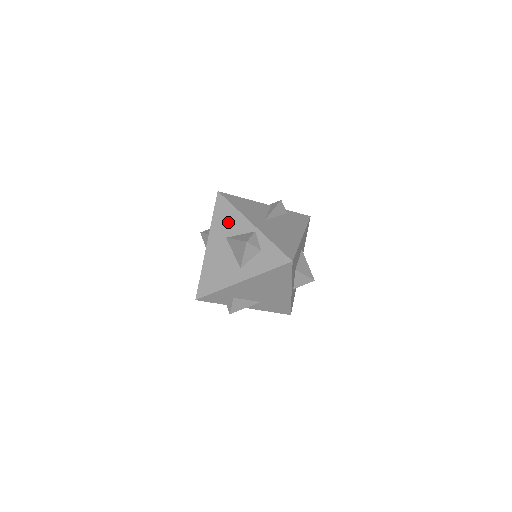
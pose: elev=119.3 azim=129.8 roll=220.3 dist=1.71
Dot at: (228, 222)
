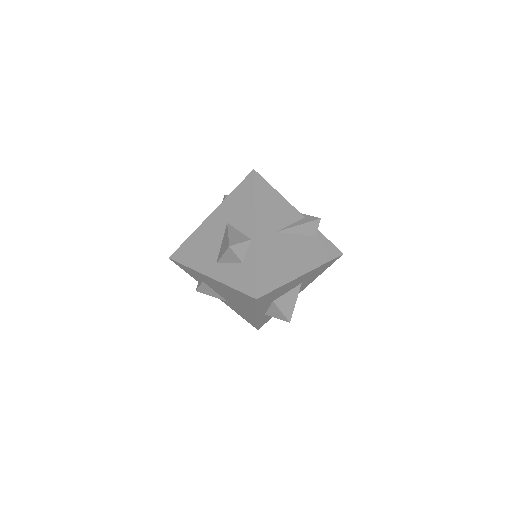
Dot at: (239, 209)
